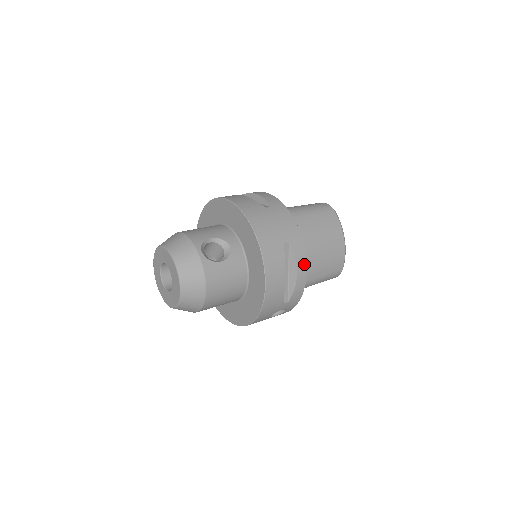
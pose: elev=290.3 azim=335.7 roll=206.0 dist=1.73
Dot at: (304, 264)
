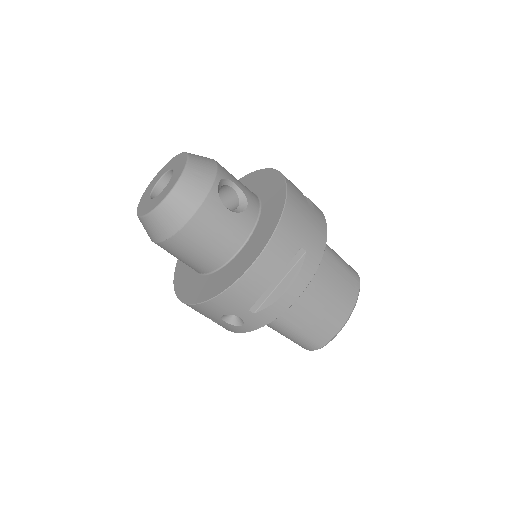
Dot at: (303, 287)
